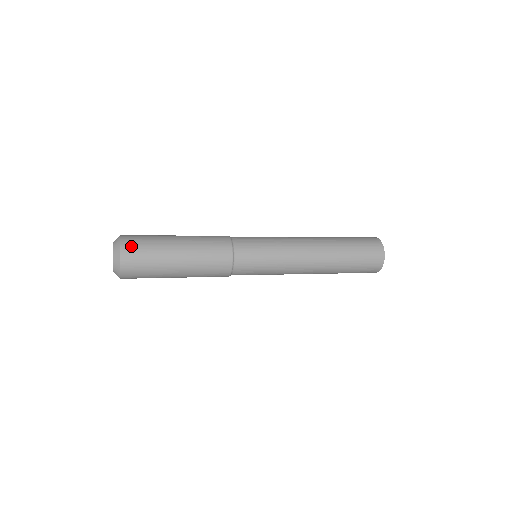
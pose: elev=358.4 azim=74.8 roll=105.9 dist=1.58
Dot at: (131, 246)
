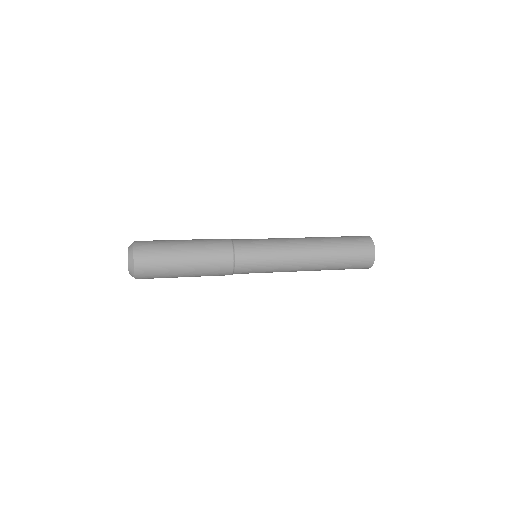
Dot at: (143, 249)
